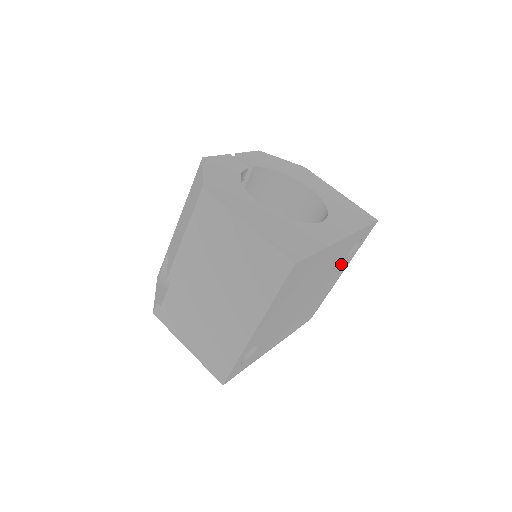
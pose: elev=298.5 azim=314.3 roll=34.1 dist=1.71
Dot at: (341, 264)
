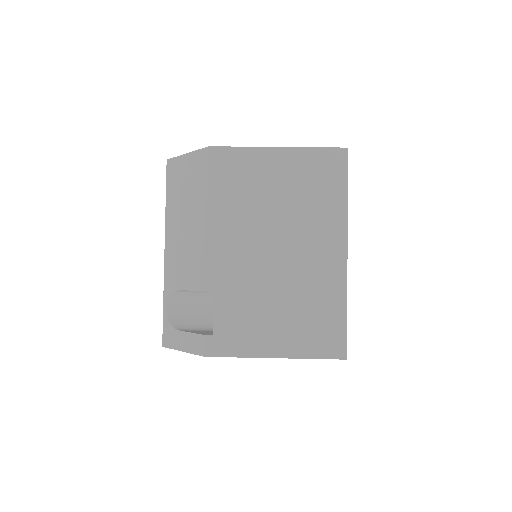
Dot at: occluded
